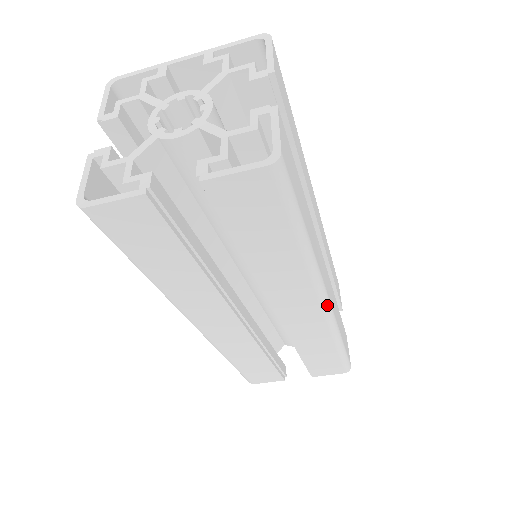
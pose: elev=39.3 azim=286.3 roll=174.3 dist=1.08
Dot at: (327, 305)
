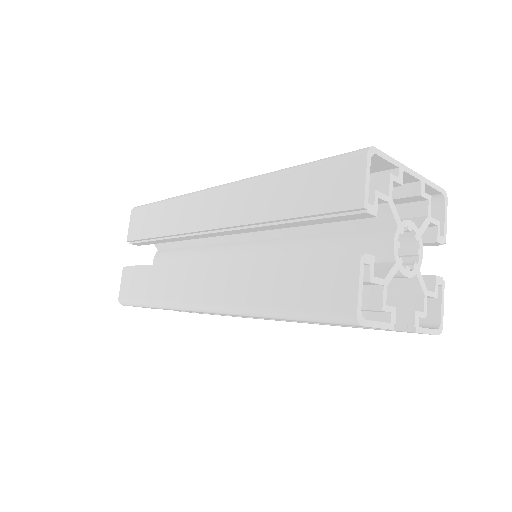
Dot at: occluded
